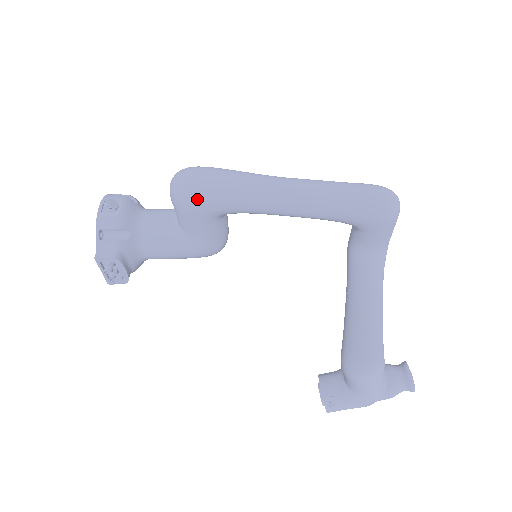
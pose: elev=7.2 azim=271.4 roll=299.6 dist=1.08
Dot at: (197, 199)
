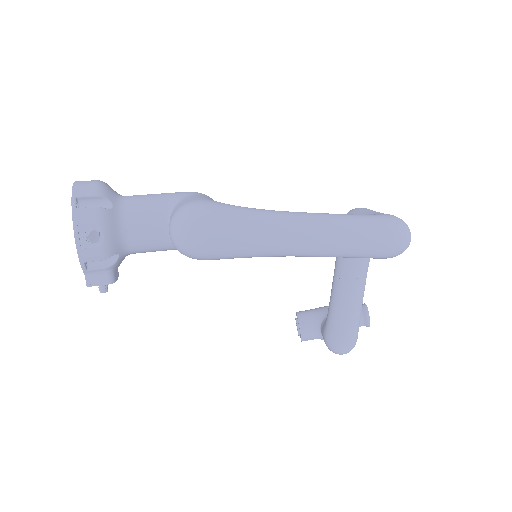
Dot at: (209, 259)
